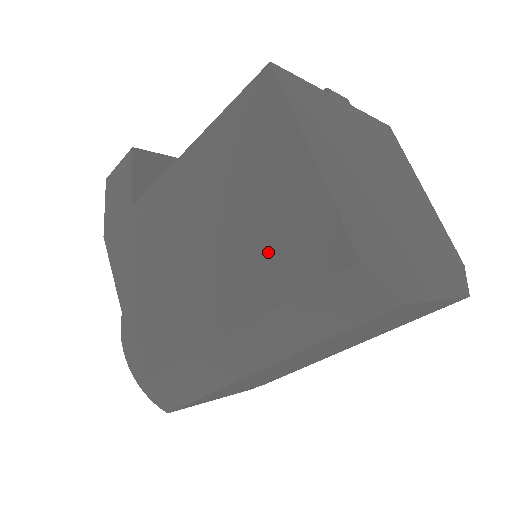
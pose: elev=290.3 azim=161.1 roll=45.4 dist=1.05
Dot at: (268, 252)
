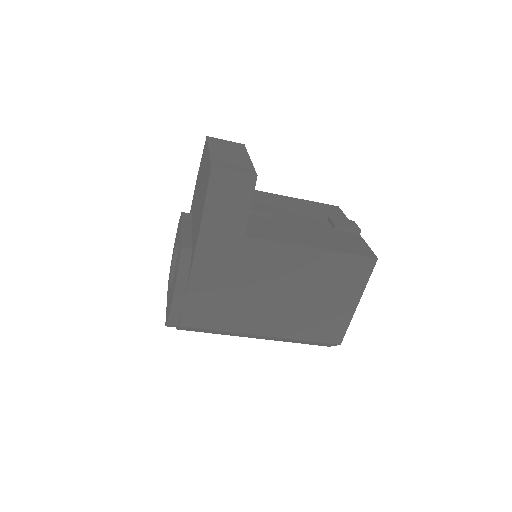
Dot at: (312, 321)
